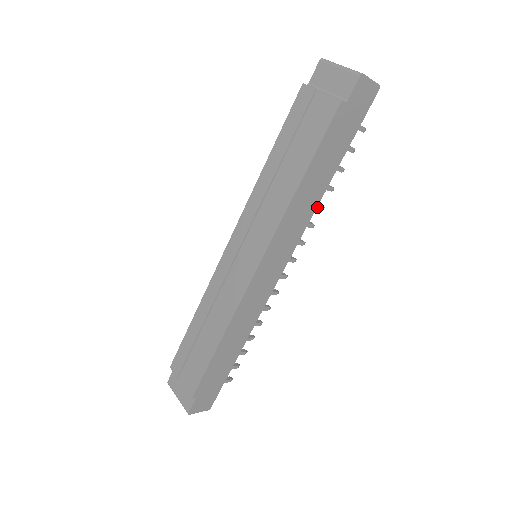
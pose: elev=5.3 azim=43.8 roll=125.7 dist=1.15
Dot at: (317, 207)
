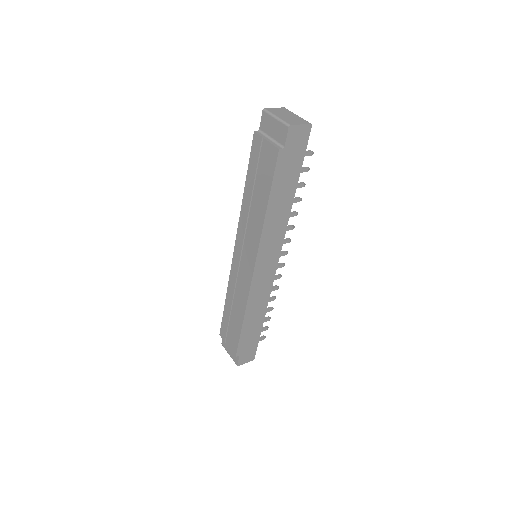
Dot at: (291, 216)
